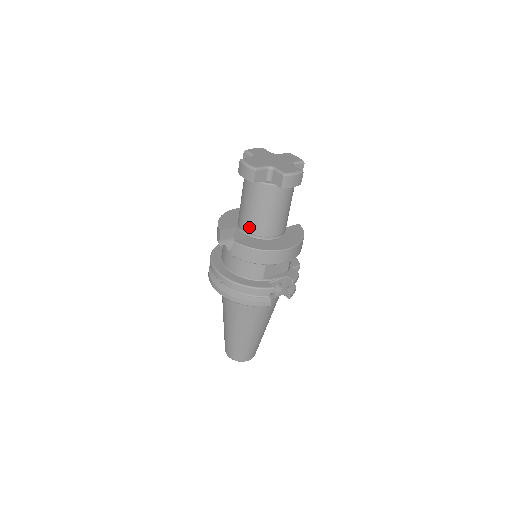
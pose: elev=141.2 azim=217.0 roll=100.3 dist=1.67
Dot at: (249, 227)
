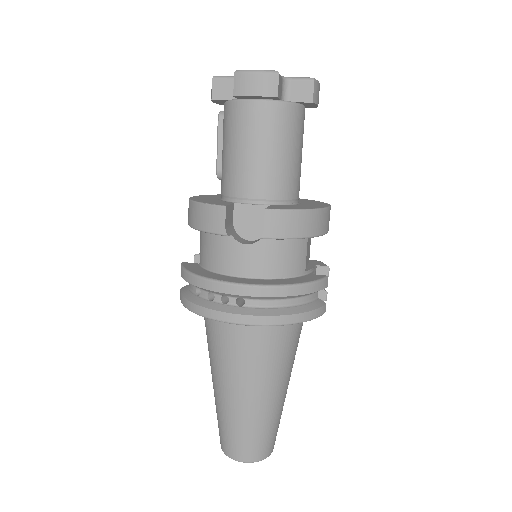
Dot at: (266, 189)
